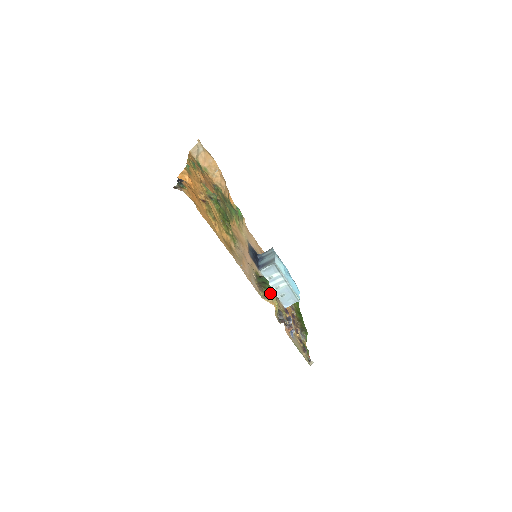
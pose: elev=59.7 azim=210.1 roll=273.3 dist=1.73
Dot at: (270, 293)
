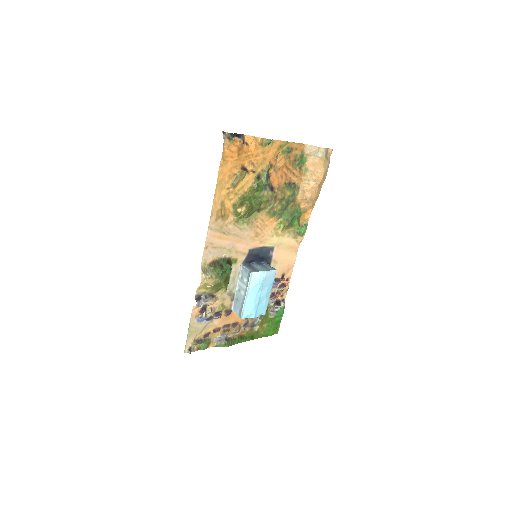
Dot at: (212, 274)
